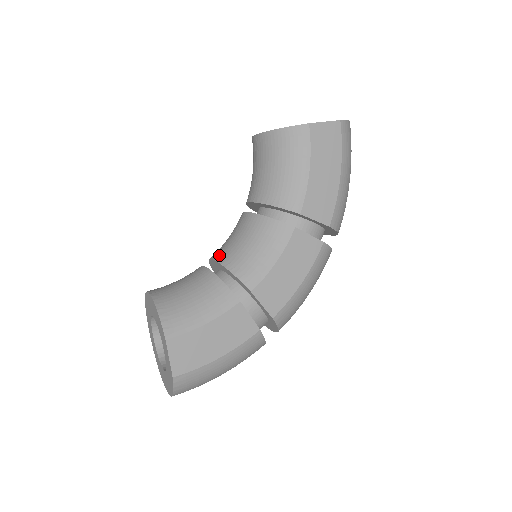
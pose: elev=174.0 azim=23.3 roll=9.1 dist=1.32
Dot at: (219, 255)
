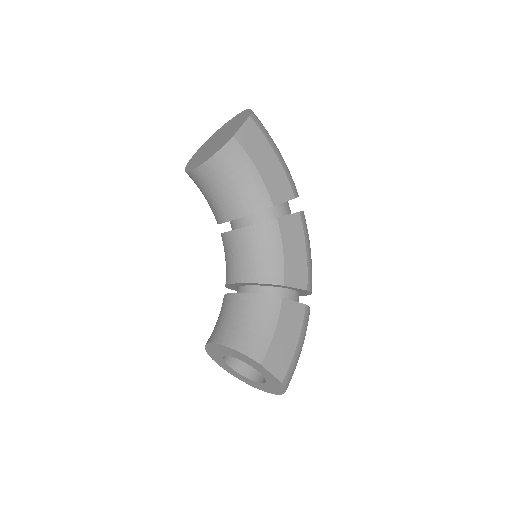
Dot at: (236, 277)
